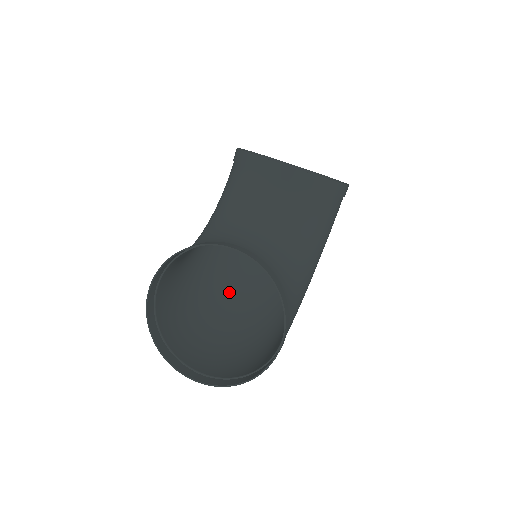
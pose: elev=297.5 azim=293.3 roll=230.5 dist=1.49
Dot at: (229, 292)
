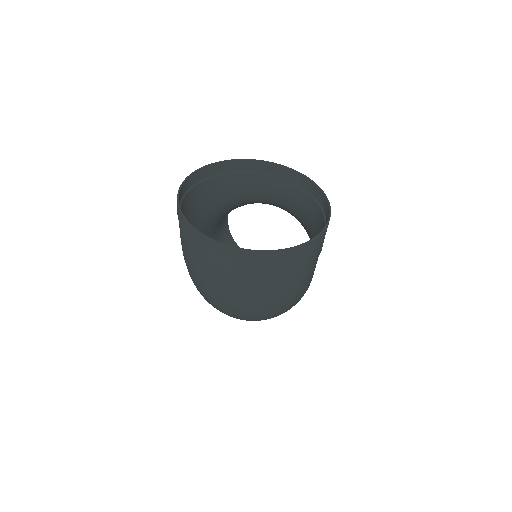
Dot at: occluded
